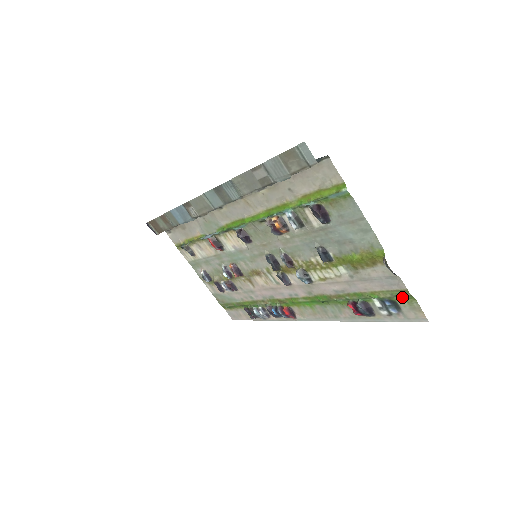
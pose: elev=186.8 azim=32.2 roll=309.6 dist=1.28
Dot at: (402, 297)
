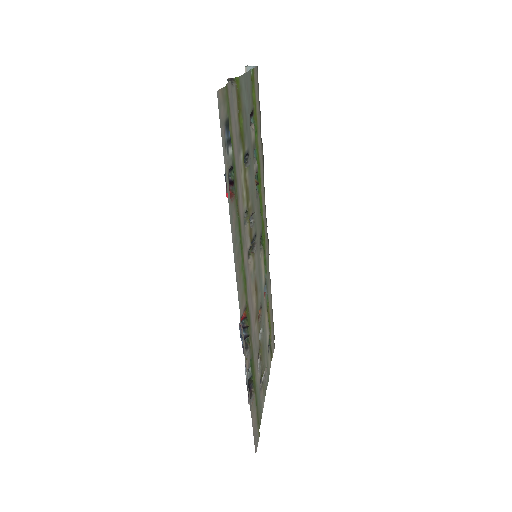
Dot at: occluded
